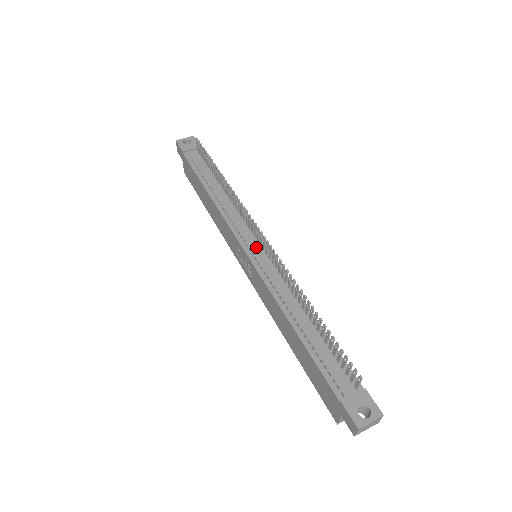
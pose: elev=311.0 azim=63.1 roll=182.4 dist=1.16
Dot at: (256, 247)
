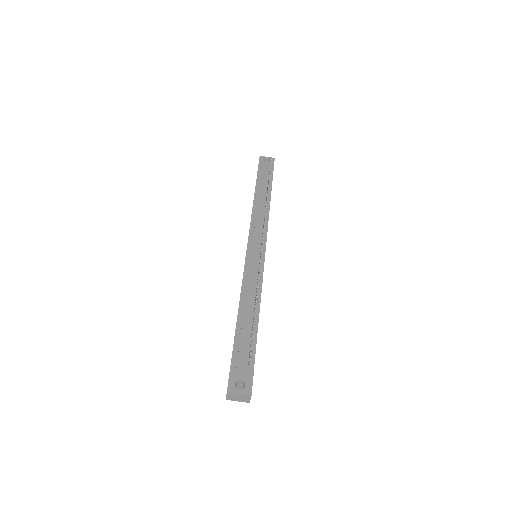
Dot at: (257, 248)
